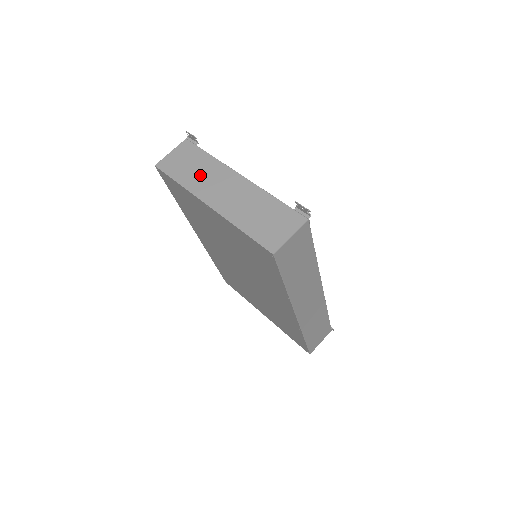
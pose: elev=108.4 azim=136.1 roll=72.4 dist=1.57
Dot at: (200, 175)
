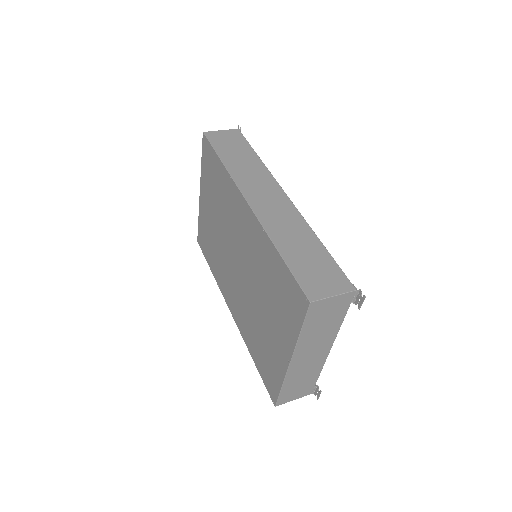
Dot at: occluded
